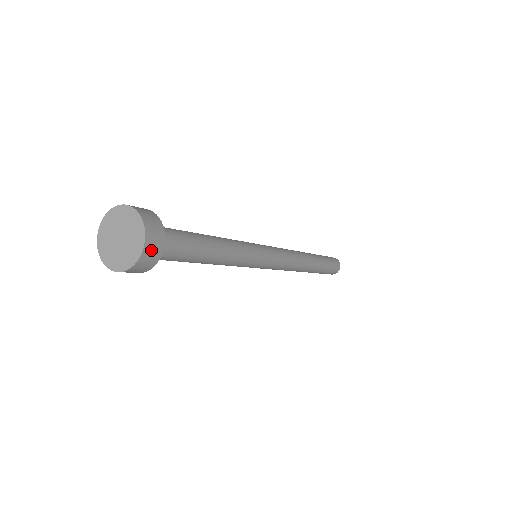
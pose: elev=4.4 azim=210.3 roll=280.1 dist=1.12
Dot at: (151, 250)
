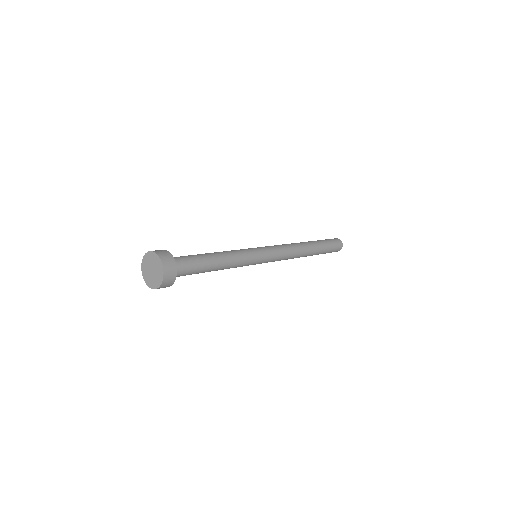
Dot at: (164, 286)
